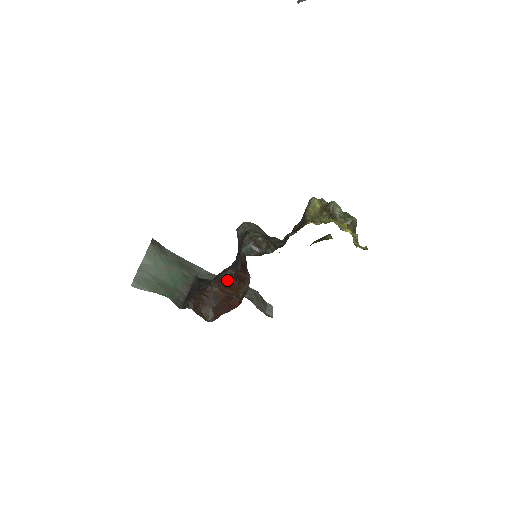
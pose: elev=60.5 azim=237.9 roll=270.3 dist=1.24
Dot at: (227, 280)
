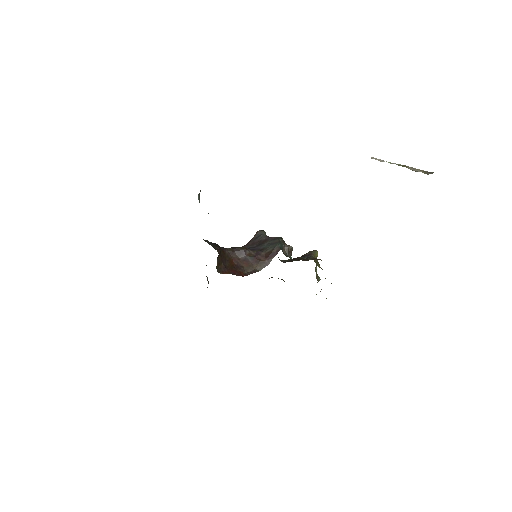
Dot at: (244, 255)
